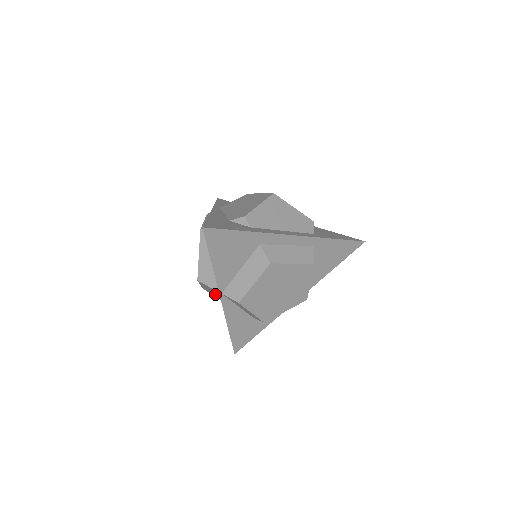
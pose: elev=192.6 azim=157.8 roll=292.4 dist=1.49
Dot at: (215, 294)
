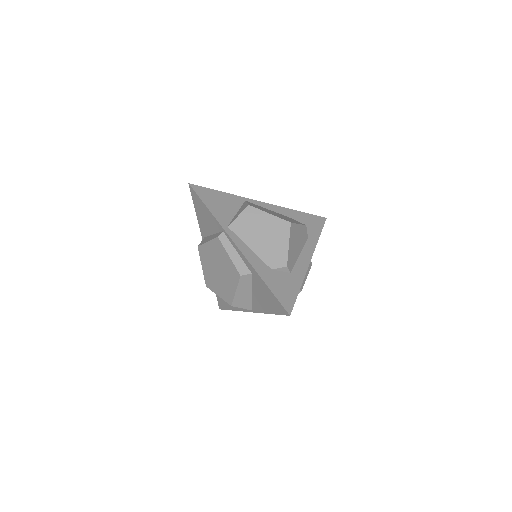
Dot at: occluded
